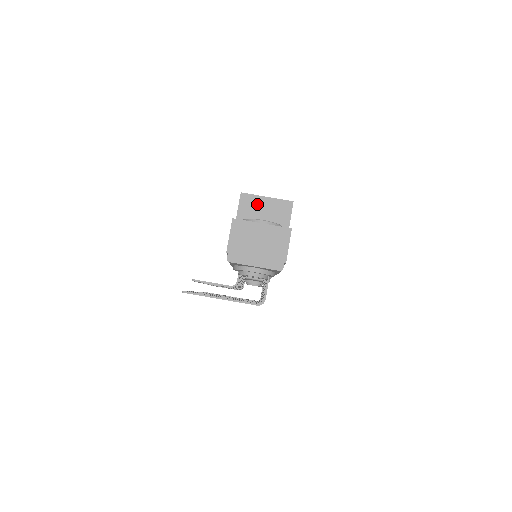
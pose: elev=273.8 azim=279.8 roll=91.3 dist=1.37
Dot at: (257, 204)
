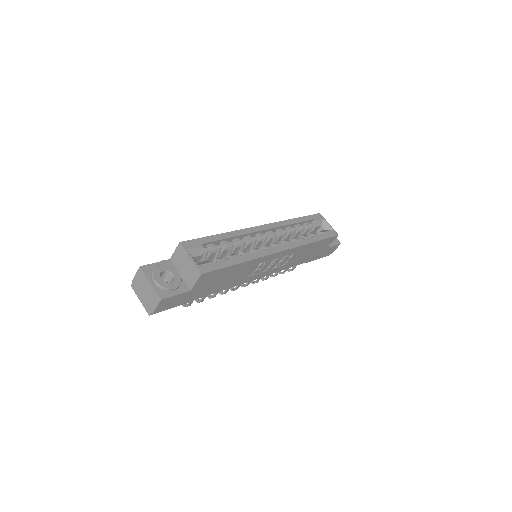
Dot at: (184, 257)
